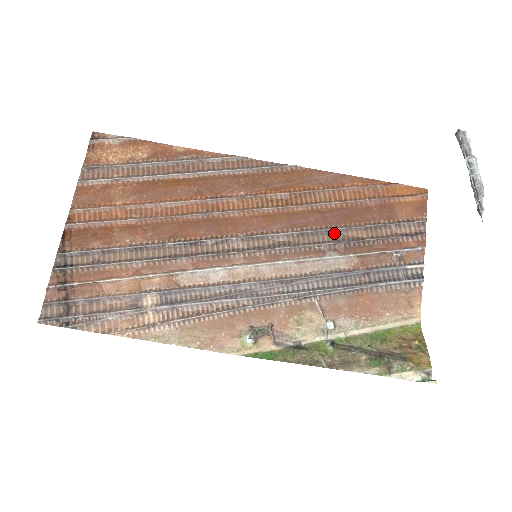
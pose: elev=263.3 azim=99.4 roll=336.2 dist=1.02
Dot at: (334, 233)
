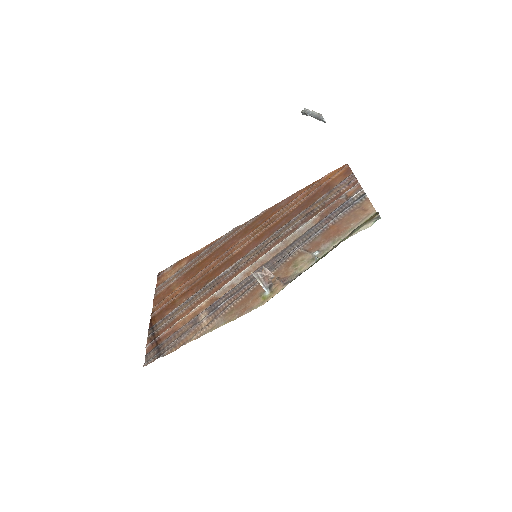
Dot at: (299, 217)
